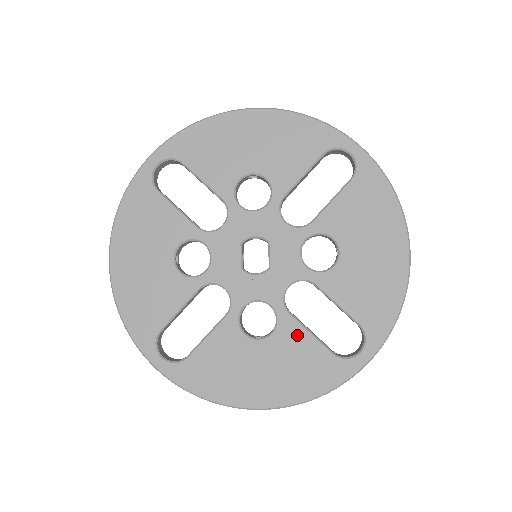
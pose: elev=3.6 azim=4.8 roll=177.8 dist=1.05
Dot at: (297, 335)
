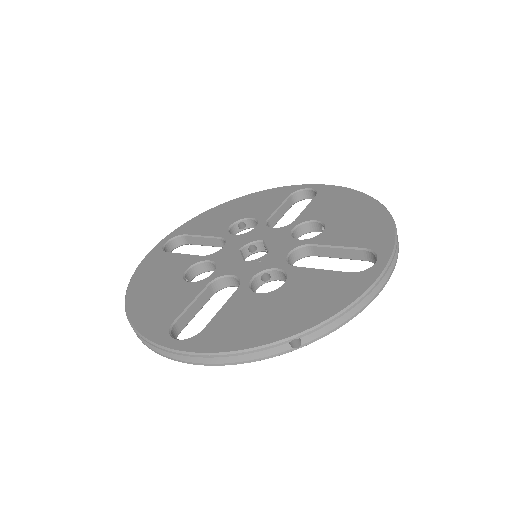
Dot at: (309, 275)
